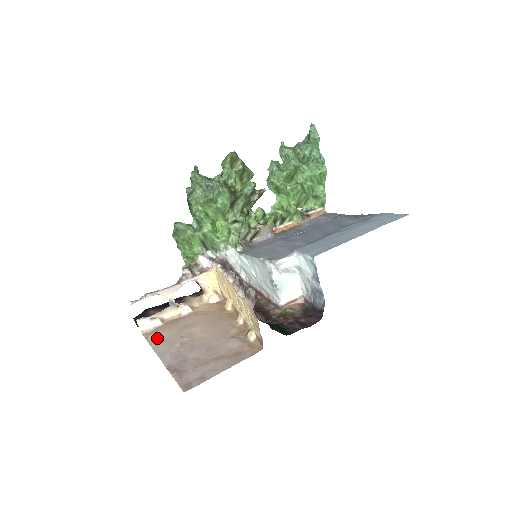
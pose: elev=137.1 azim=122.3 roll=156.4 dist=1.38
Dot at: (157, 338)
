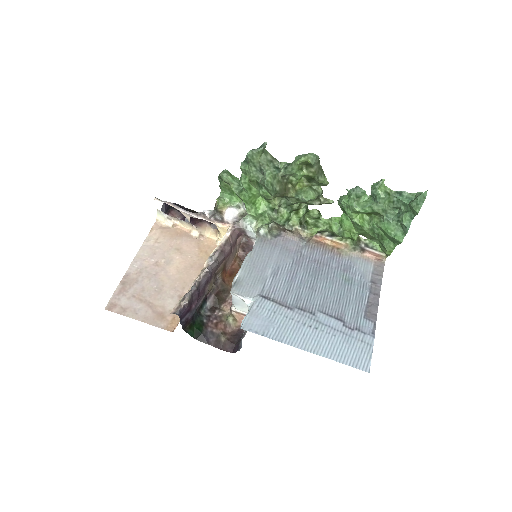
Dot at: (154, 239)
